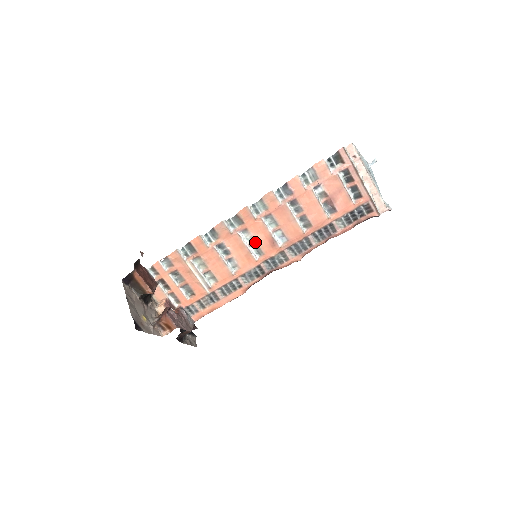
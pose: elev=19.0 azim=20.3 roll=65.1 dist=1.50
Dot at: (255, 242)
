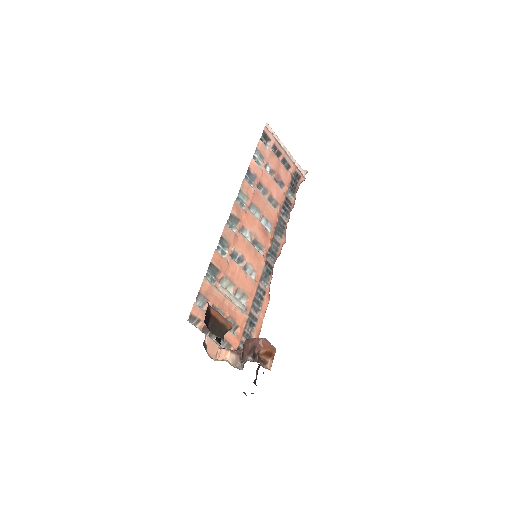
Dot at: (254, 237)
